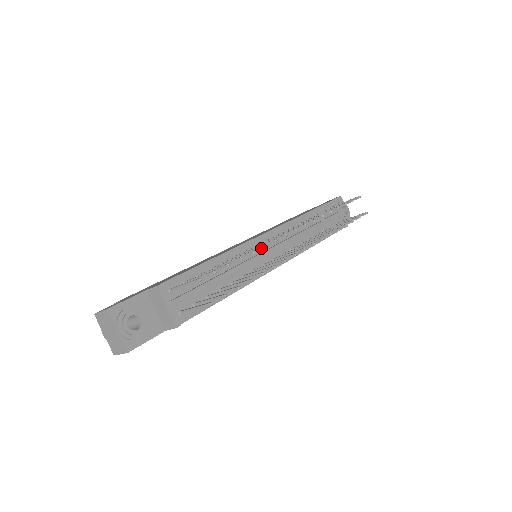
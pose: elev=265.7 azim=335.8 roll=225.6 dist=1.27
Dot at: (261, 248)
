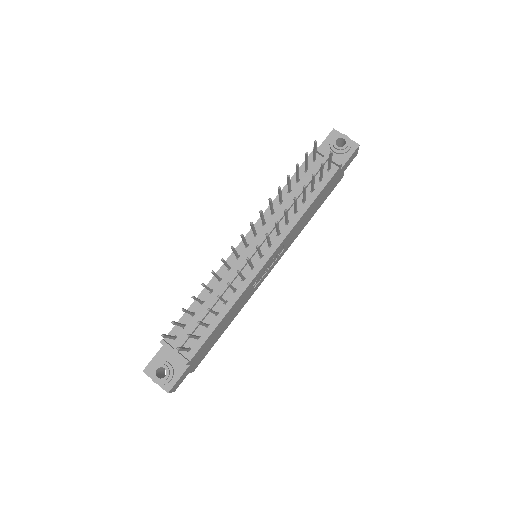
Dot at: (213, 274)
